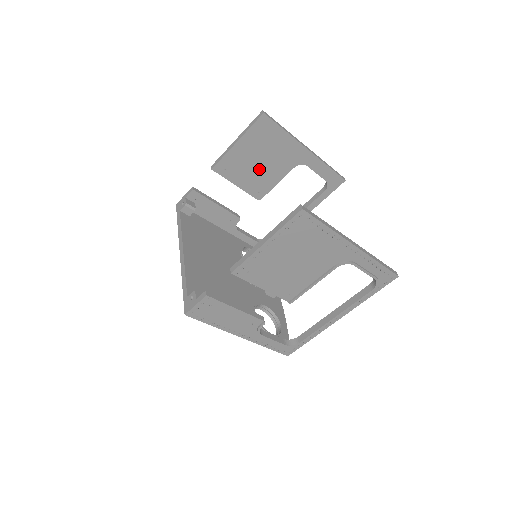
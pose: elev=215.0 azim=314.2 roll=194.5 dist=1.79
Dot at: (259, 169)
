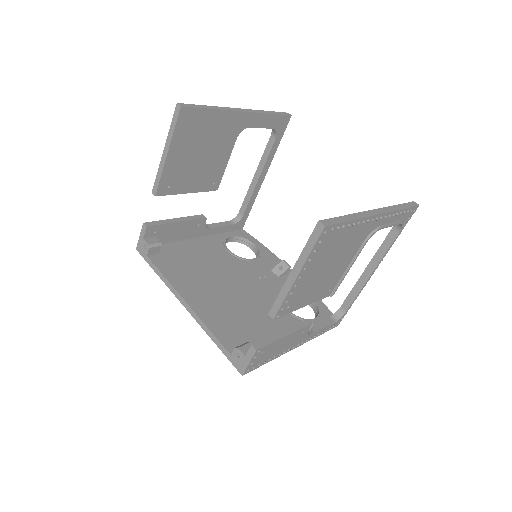
Dot at: (203, 163)
